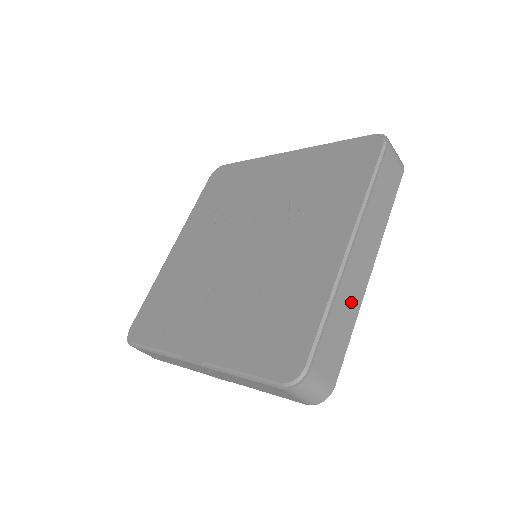
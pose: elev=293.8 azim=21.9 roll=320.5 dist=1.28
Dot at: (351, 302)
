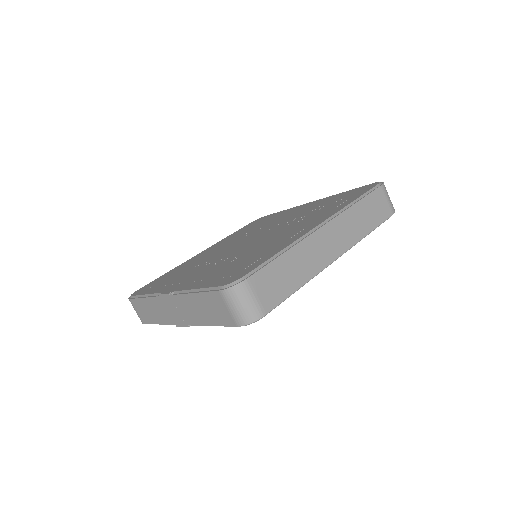
Dot at: (306, 264)
